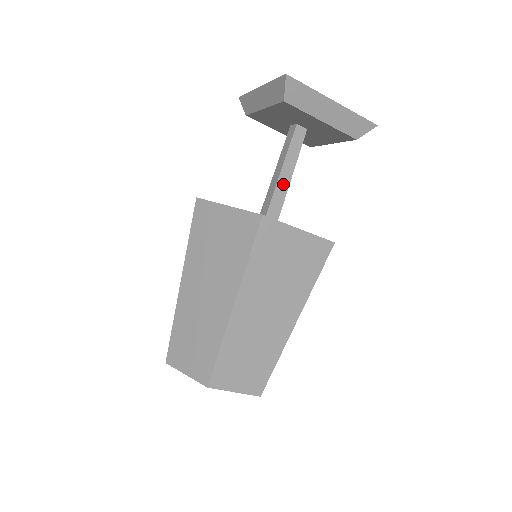
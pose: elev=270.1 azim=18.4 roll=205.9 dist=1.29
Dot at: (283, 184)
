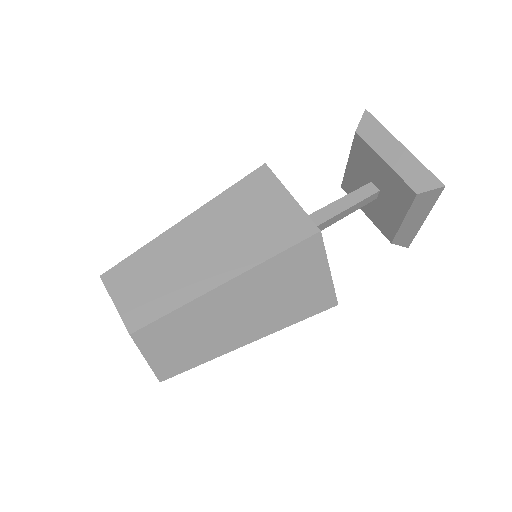
Dot at: (325, 214)
